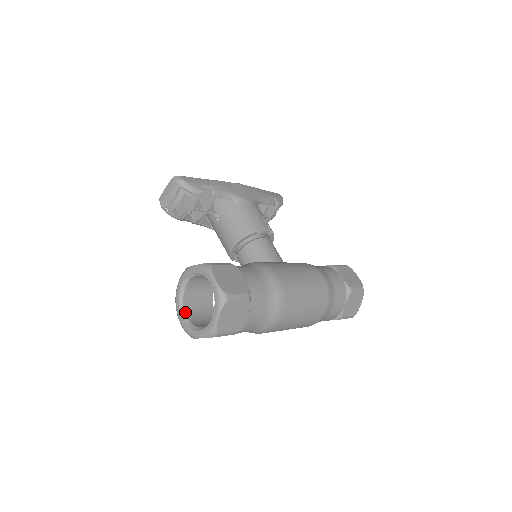
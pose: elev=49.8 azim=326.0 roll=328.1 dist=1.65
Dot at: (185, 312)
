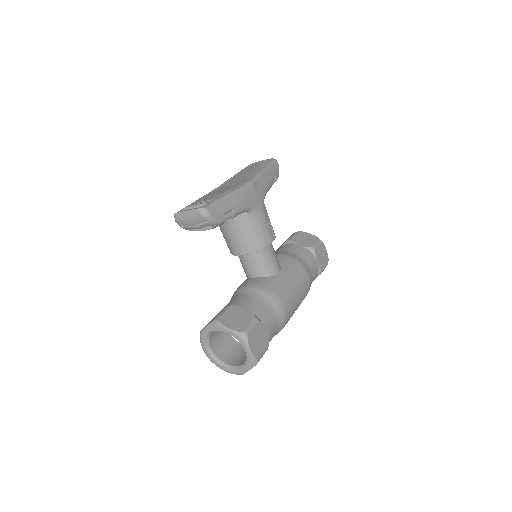
Dot at: (209, 346)
